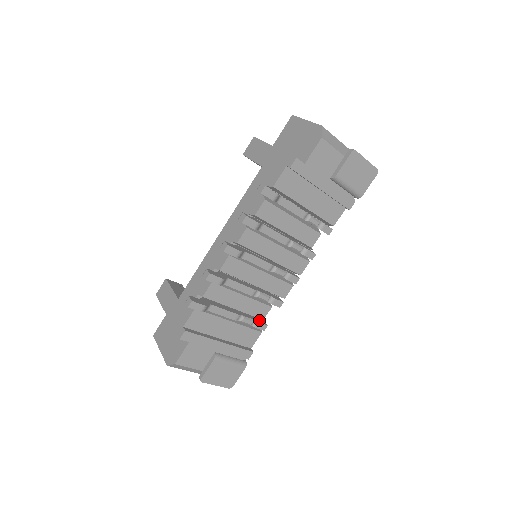
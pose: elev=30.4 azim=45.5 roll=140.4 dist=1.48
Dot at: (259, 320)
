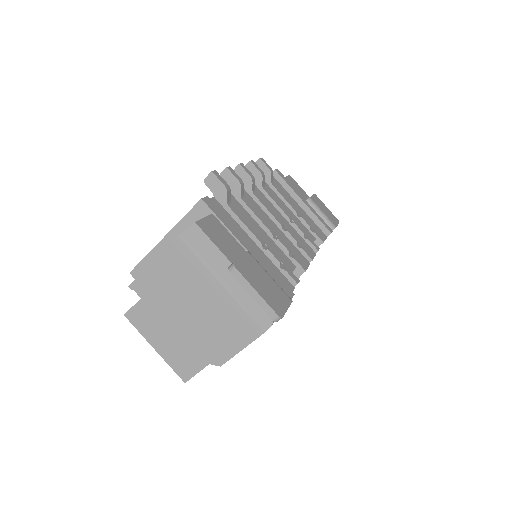
Dot at: occluded
